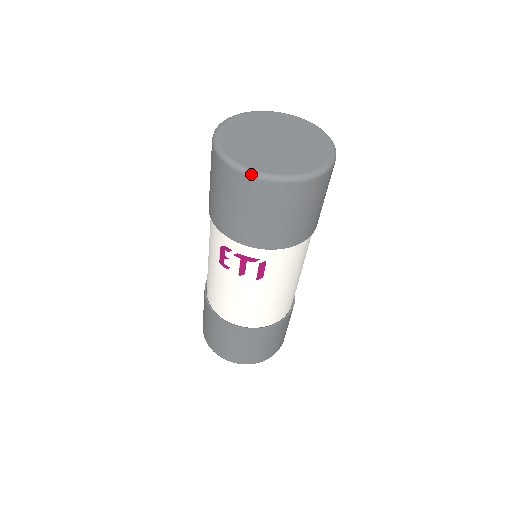
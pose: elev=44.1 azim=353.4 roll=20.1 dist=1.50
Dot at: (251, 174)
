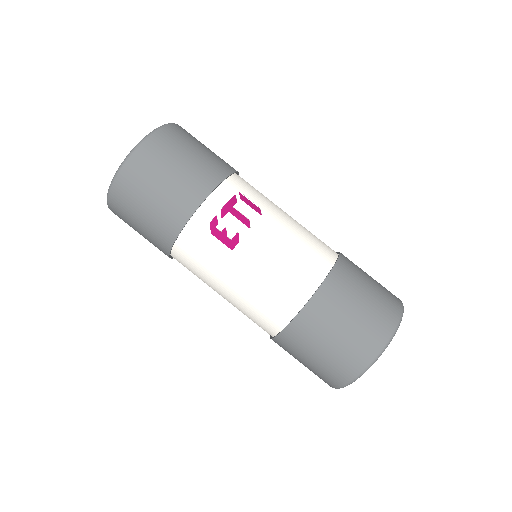
Dot at: (141, 141)
